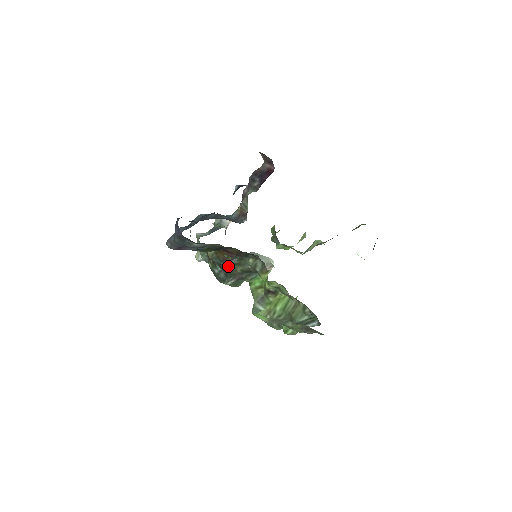
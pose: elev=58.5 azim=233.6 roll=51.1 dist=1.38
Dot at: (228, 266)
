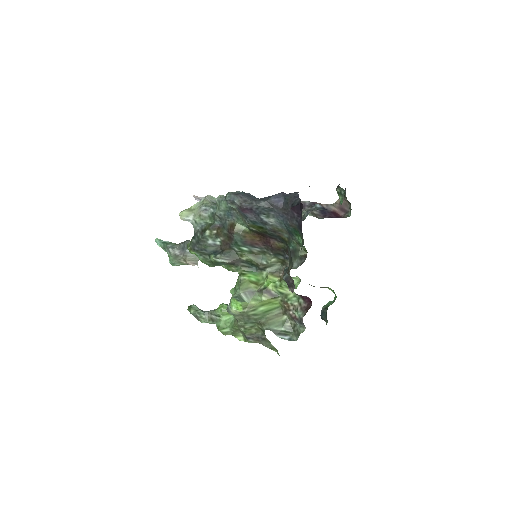
Dot at: (241, 248)
